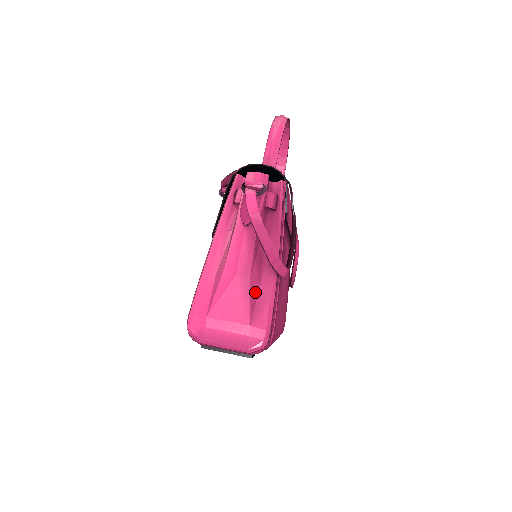
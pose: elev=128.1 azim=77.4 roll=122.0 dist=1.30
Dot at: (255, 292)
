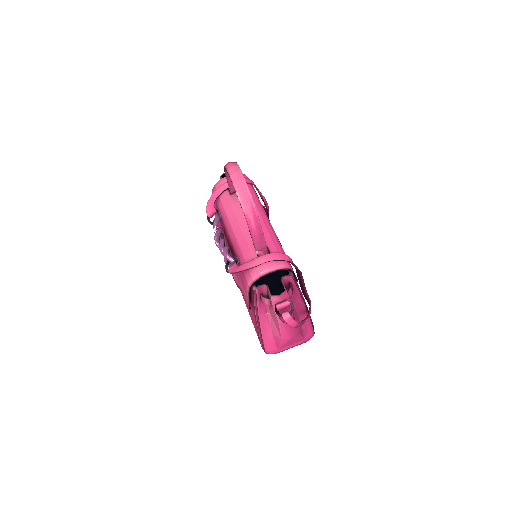
Dot at: (301, 330)
